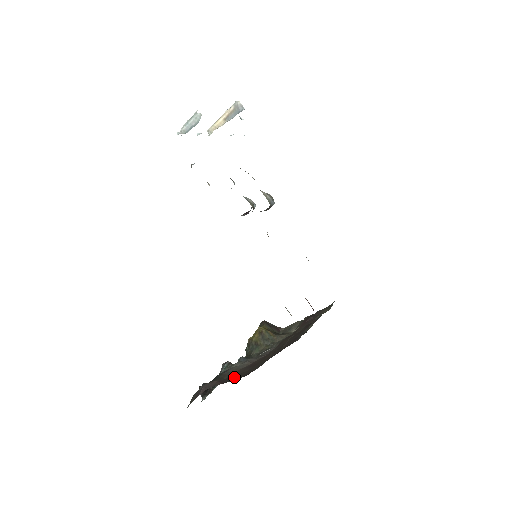
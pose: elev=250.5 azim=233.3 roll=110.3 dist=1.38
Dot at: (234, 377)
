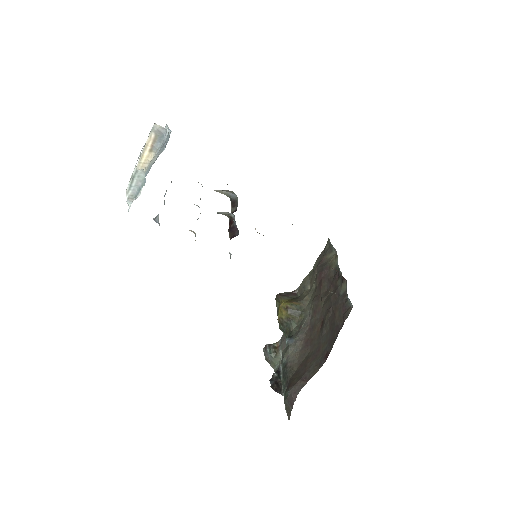
Dot at: (311, 368)
